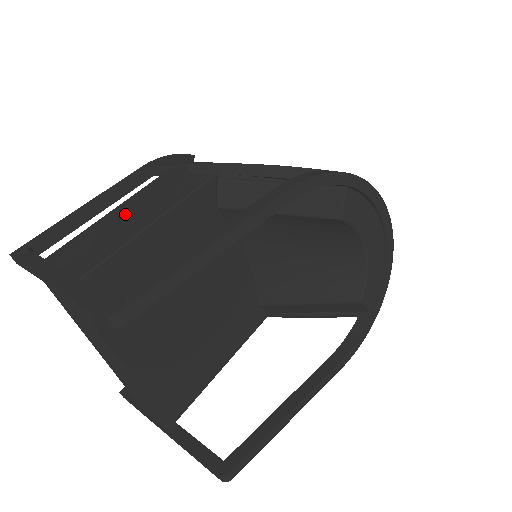
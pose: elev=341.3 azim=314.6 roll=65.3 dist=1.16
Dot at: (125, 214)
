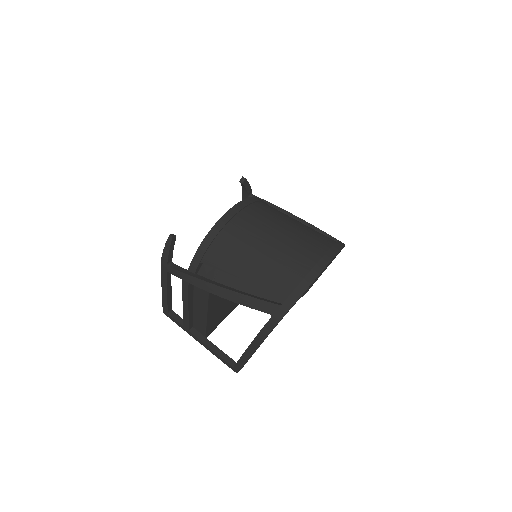
Dot at: (190, 308)
